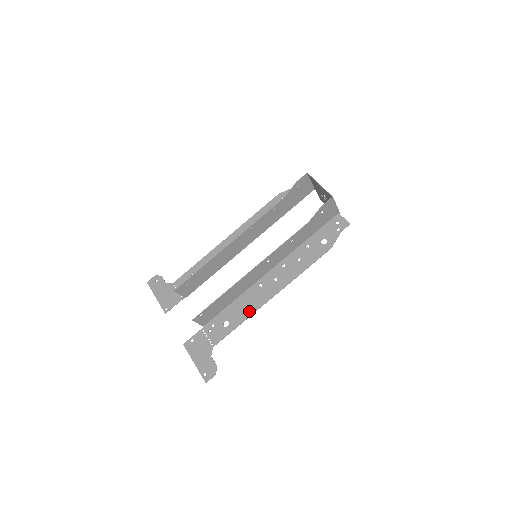
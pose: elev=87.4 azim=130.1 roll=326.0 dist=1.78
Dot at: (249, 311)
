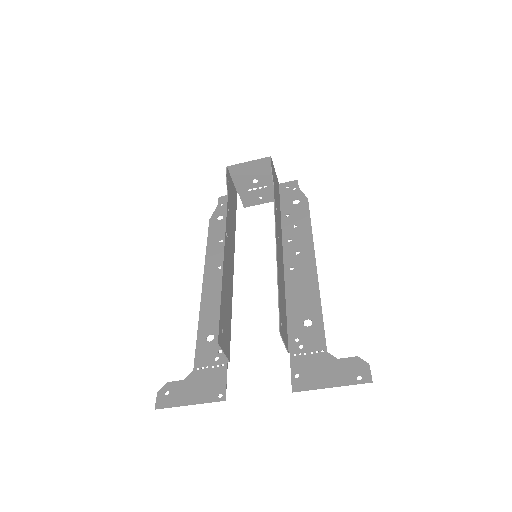
Dot at: (313, 291)
